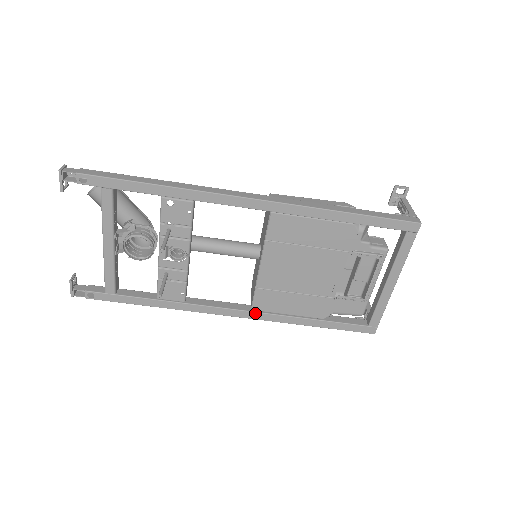
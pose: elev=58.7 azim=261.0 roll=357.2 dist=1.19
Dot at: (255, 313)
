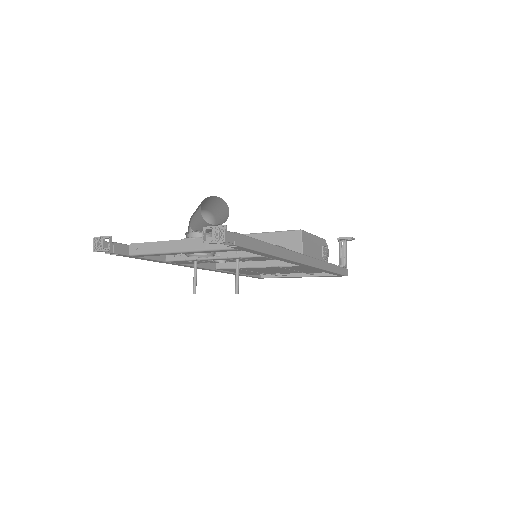
Dot at: (216, 270)
